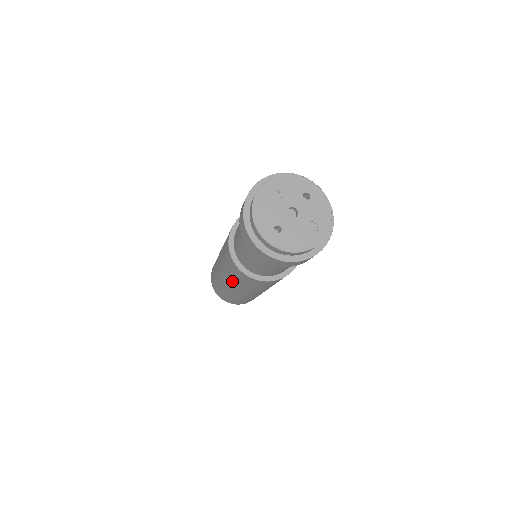
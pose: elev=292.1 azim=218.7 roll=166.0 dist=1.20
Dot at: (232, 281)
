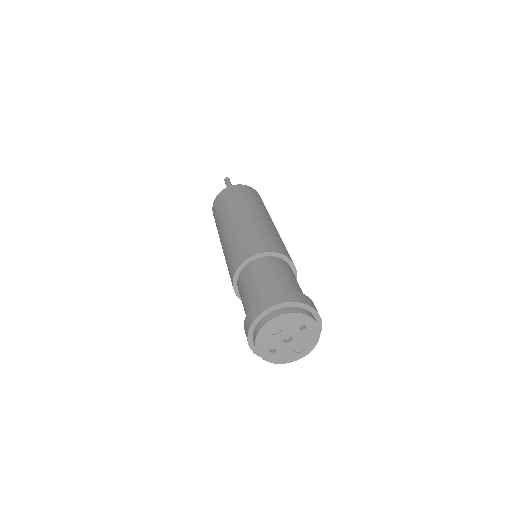
Dot at: occluded
